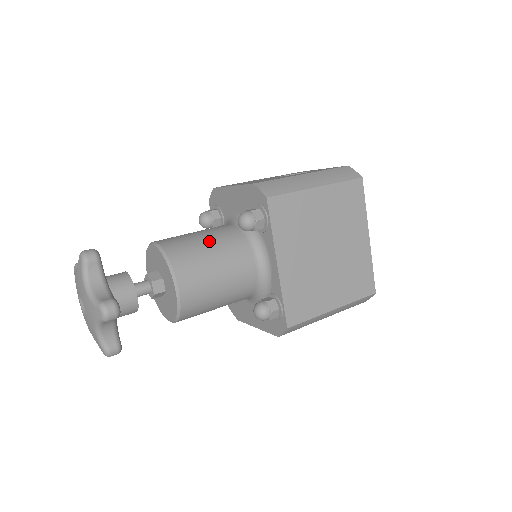
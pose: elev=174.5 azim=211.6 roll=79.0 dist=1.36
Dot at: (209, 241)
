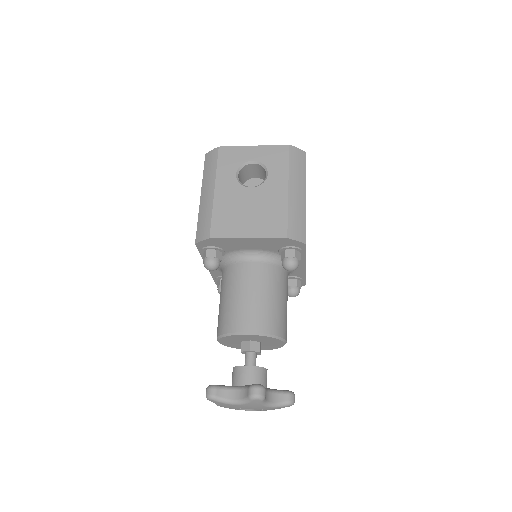
Dot at: (272, 295)
